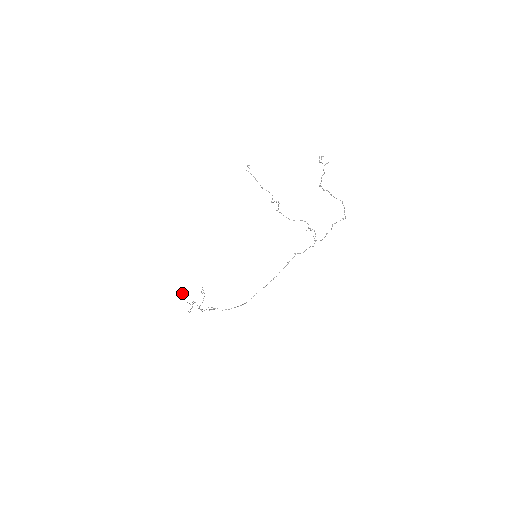
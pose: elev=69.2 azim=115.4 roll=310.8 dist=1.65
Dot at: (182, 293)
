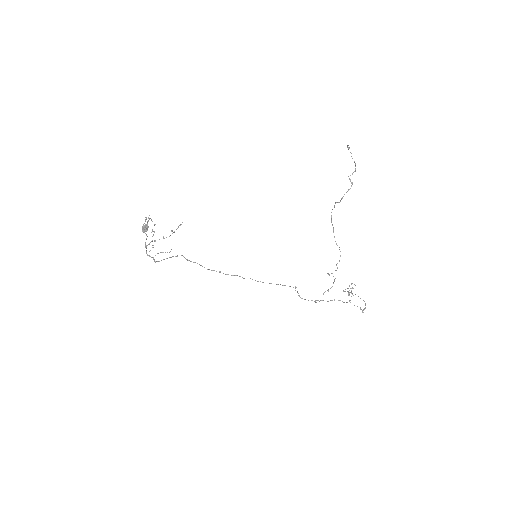
Dot at: (143, 227)
